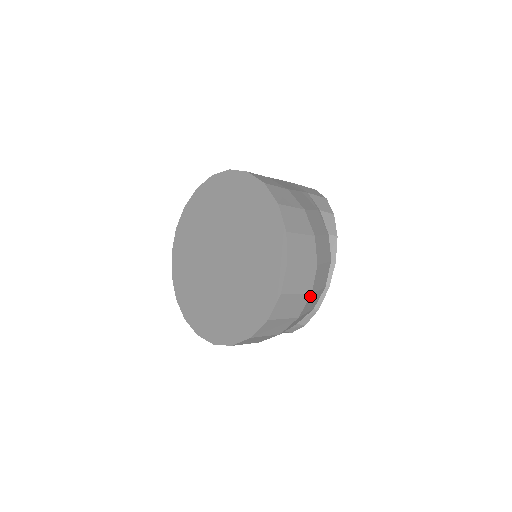
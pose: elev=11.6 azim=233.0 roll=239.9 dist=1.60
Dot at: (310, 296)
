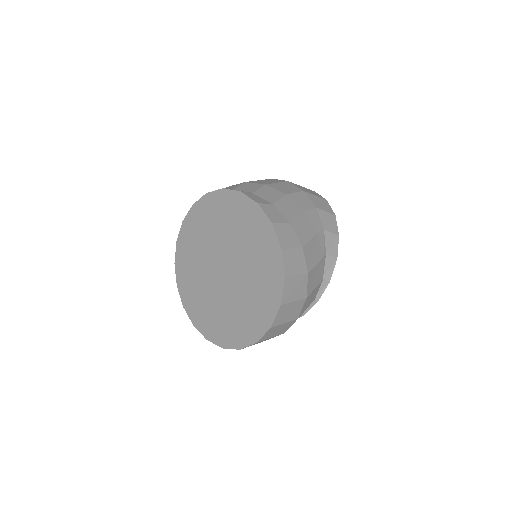
Dot at: occluded
